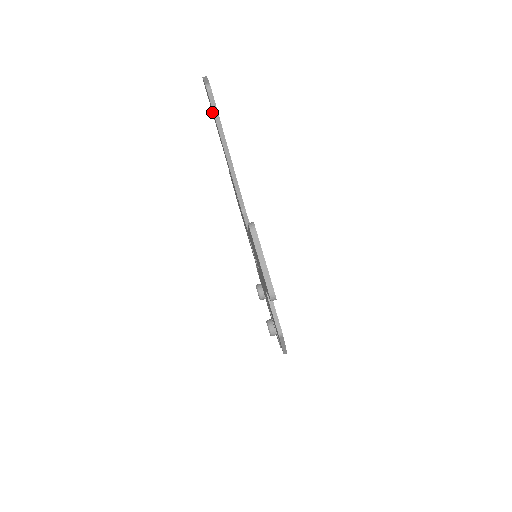
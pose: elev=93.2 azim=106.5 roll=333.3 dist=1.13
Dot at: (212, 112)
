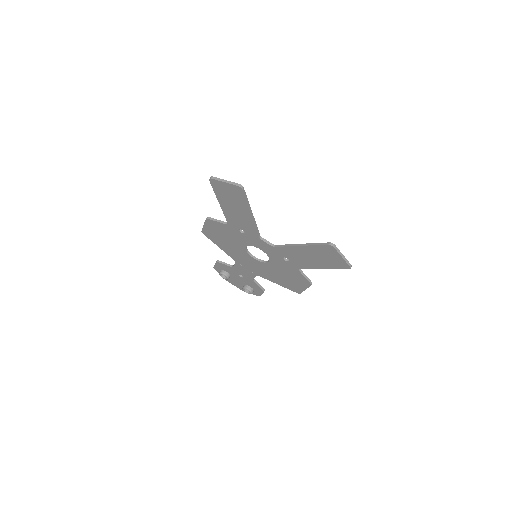
Dot at: (218, 194)
